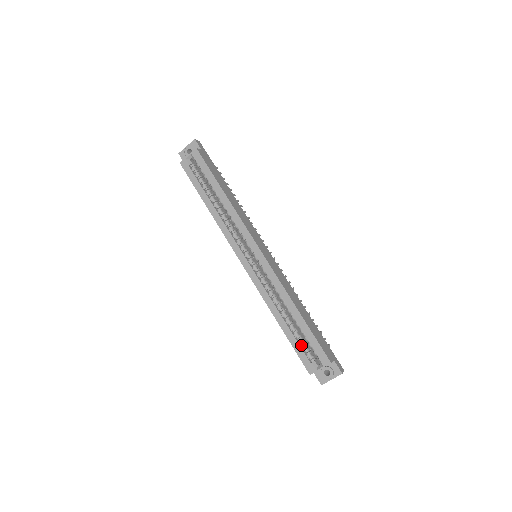
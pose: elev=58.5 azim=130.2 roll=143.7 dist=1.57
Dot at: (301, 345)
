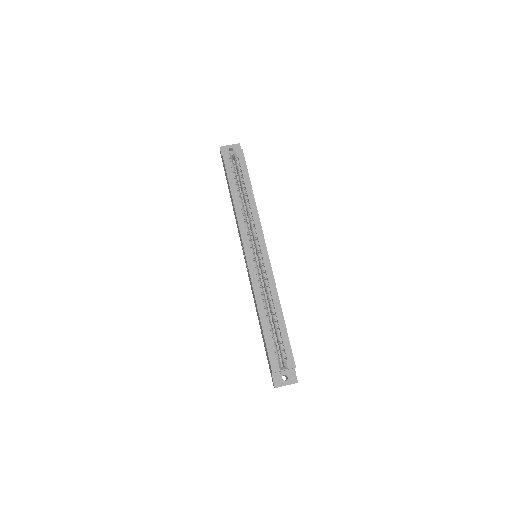
Dot at: (273, 344)
